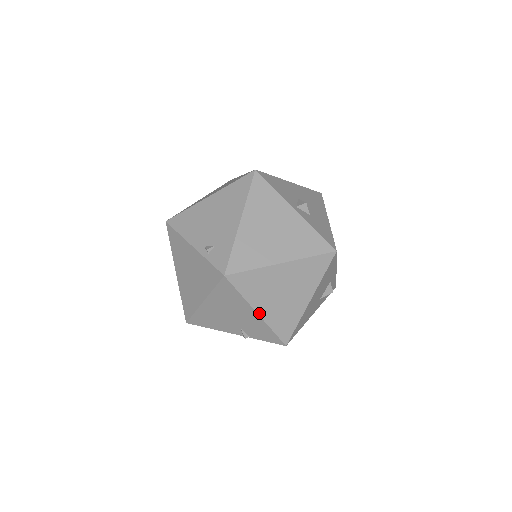
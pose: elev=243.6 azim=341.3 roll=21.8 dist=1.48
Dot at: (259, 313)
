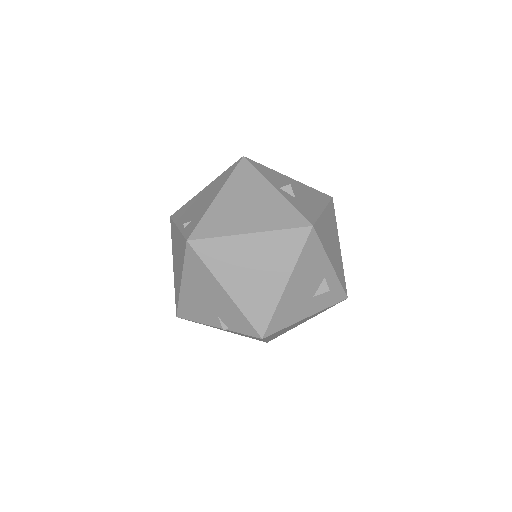
Dot at: (227, 291)
